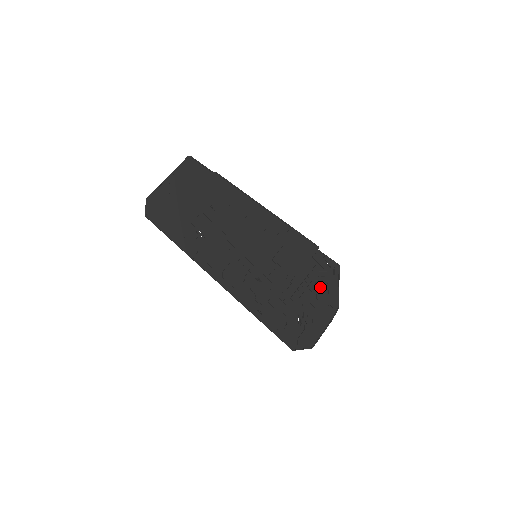
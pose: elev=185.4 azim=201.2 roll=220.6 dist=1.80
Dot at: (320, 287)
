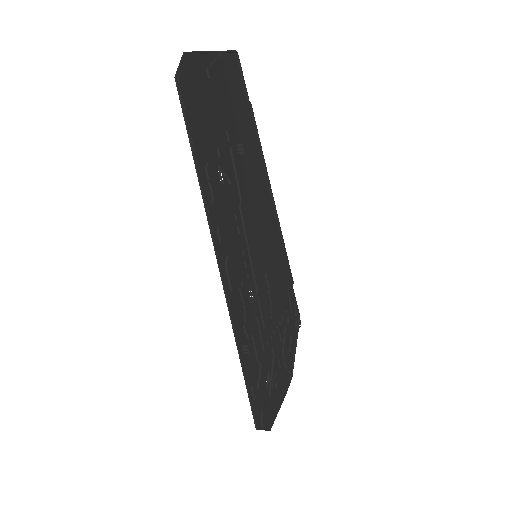
Dot at: (286, 338)
